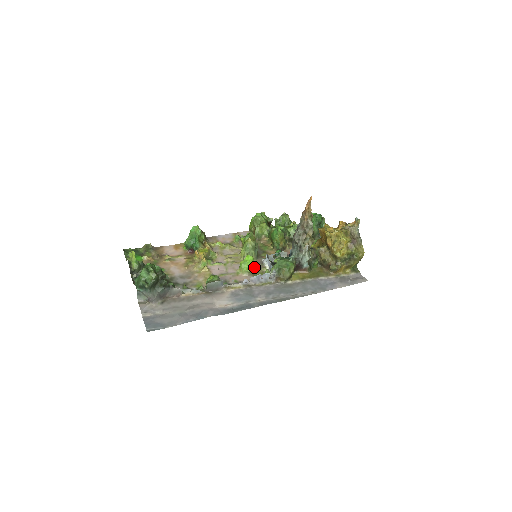
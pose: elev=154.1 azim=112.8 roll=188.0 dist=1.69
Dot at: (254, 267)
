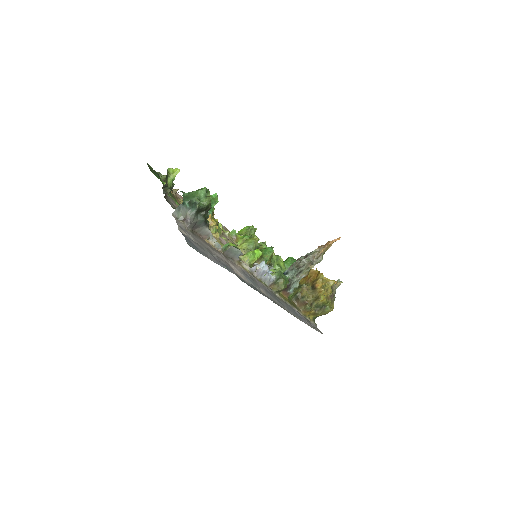
Dot at: occluded
